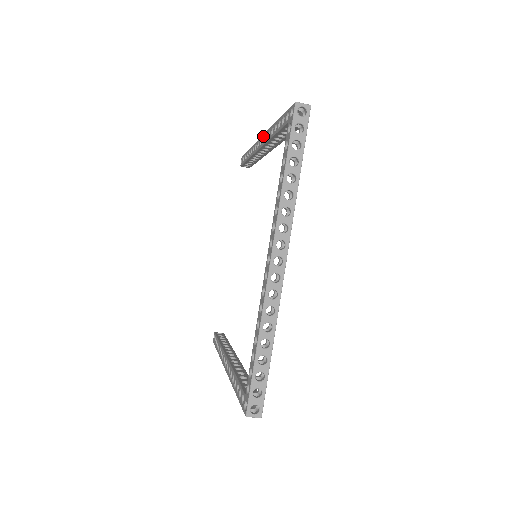
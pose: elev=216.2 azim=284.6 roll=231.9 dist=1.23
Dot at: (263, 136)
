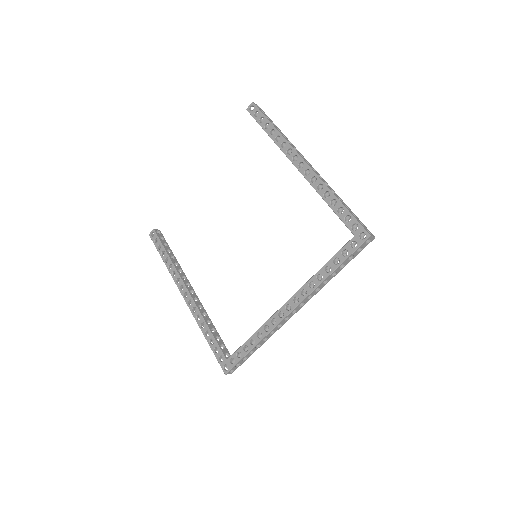
Dot at: (308, 168)
